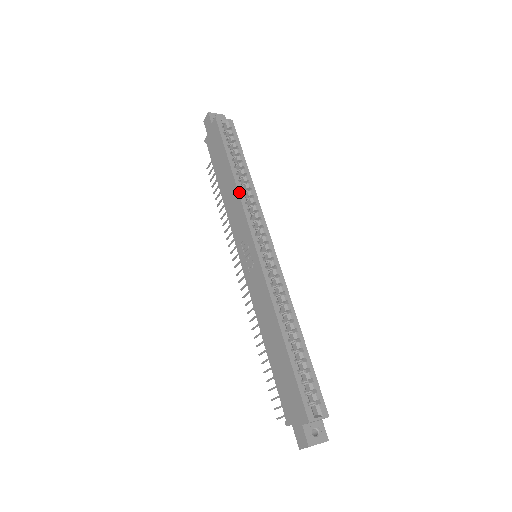
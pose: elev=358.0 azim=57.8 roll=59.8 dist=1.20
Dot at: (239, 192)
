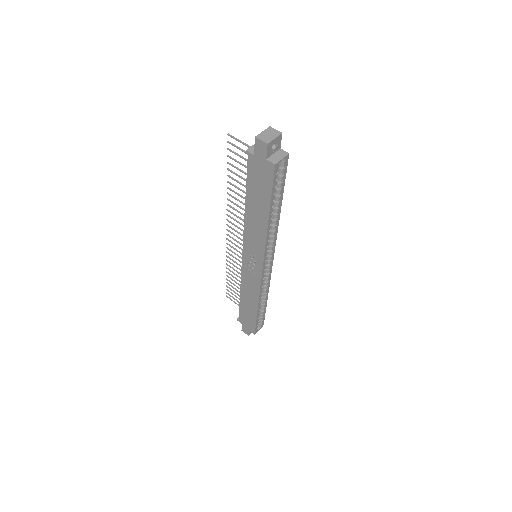
Dot at: (267, 236)
